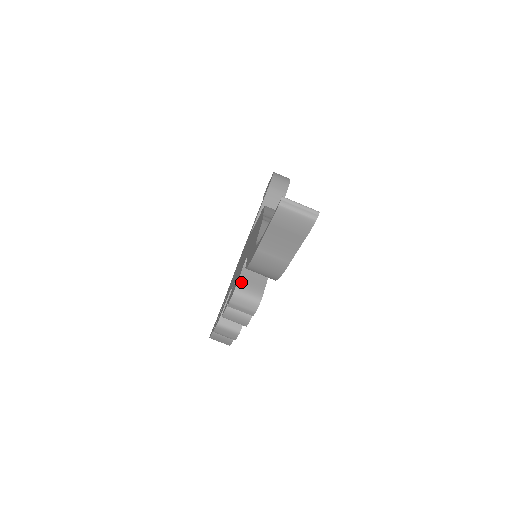
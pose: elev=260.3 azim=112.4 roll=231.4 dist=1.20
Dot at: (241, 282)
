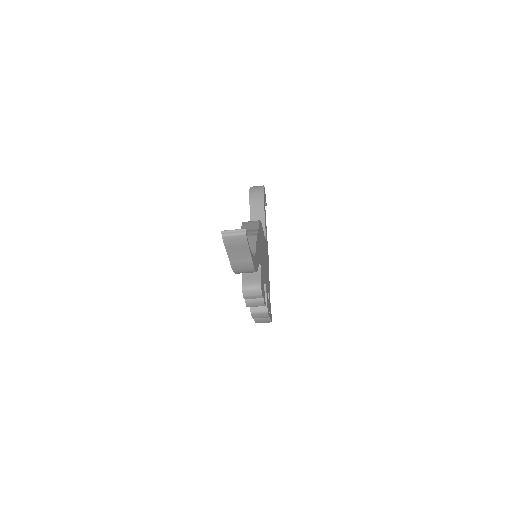
Dot at: (244, 281)
